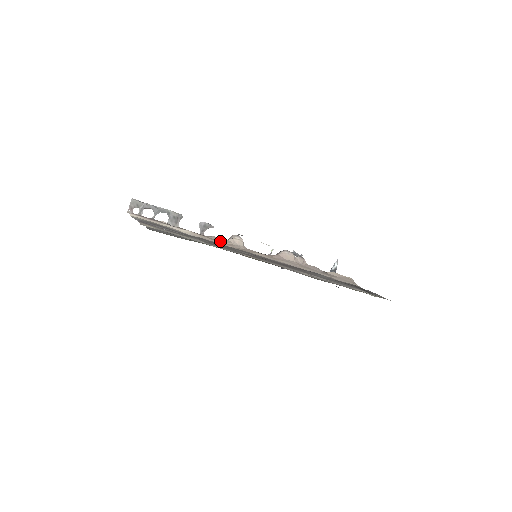
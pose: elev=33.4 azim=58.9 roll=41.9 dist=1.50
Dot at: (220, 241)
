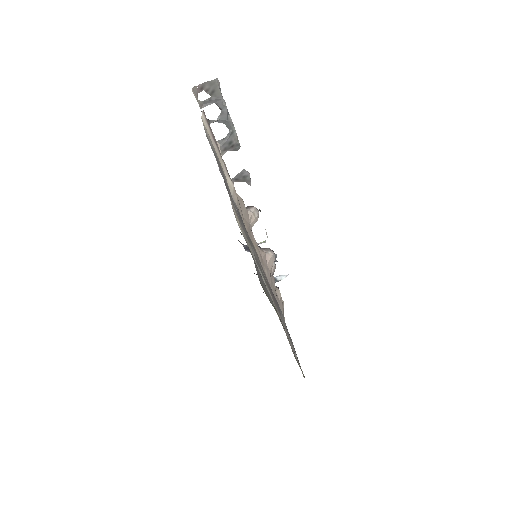
Dot at: (244, 213)
